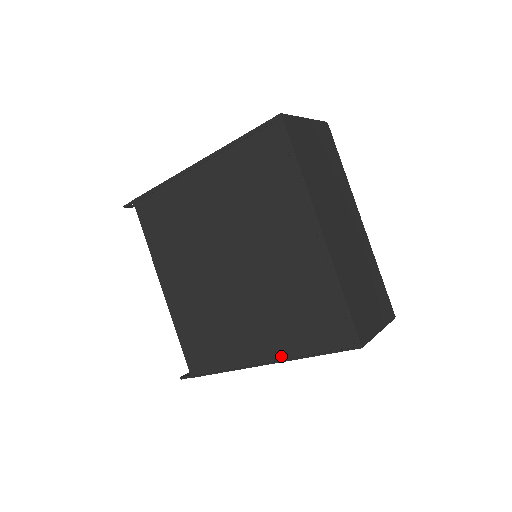
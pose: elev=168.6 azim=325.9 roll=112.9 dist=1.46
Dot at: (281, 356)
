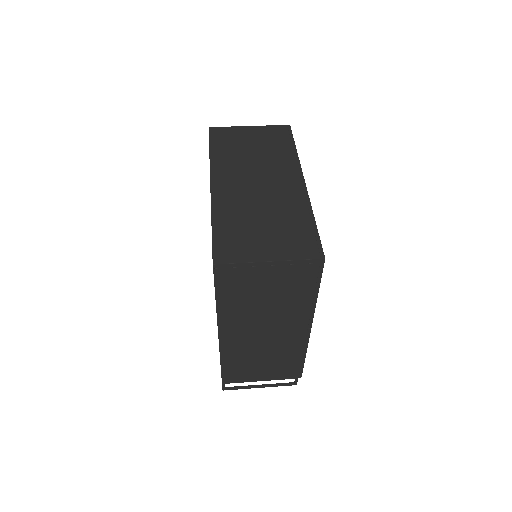
Dot at: occluded
